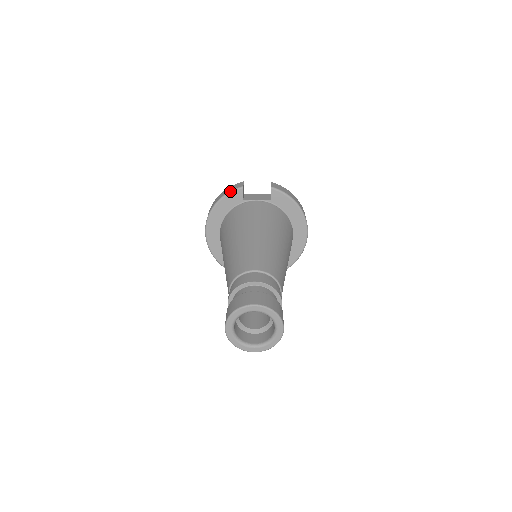
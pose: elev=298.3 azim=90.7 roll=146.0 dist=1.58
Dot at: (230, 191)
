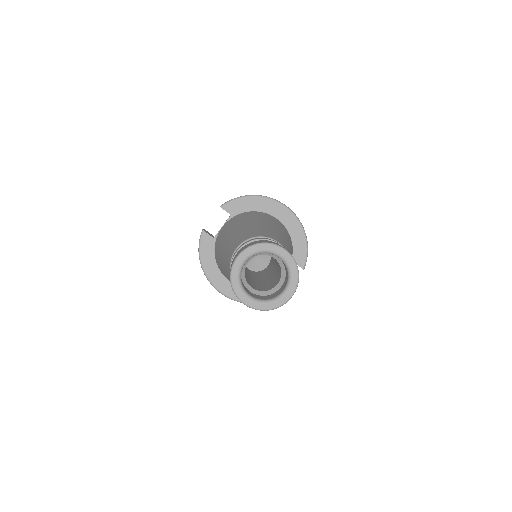
Dot at: (199, 244)
